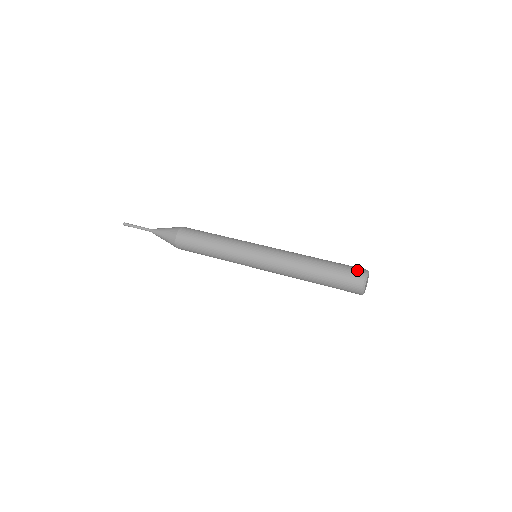
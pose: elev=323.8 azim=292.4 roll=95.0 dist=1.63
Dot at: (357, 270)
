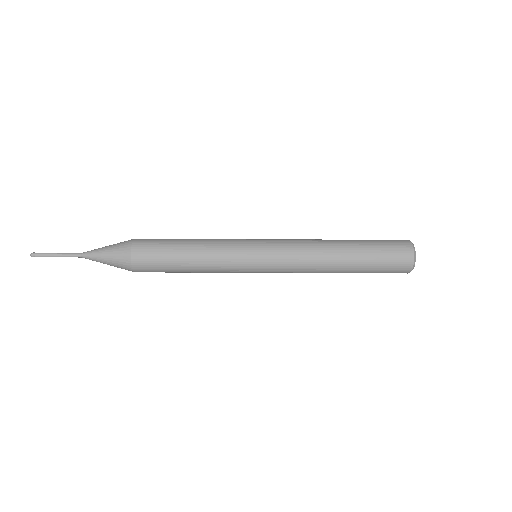
Dot at: (399, 242)
